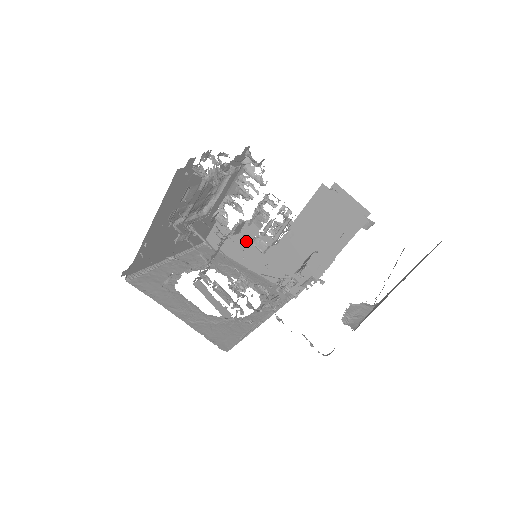
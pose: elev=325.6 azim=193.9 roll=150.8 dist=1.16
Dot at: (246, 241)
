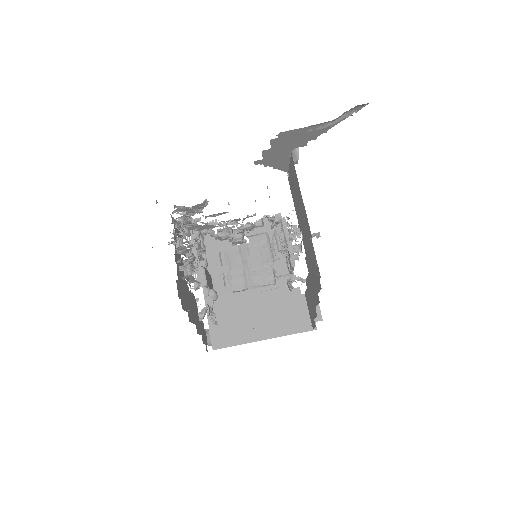
Dot at: (308, 283)
